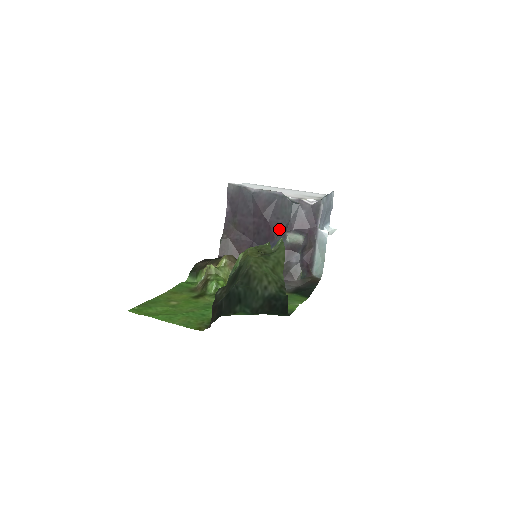
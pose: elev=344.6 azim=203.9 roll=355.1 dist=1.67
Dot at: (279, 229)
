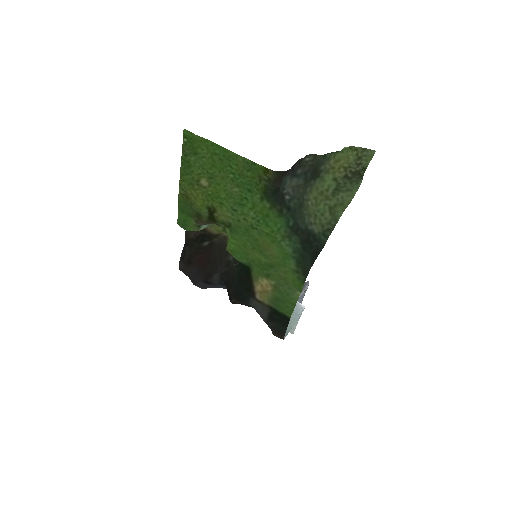
Dot at: occluded
